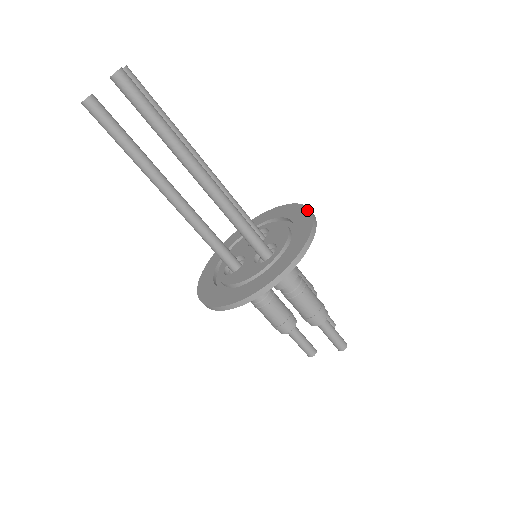
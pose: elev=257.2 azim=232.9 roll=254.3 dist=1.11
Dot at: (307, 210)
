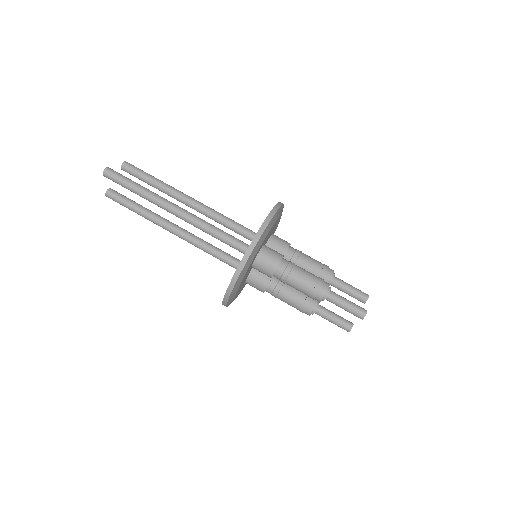
Dot at: occluded
